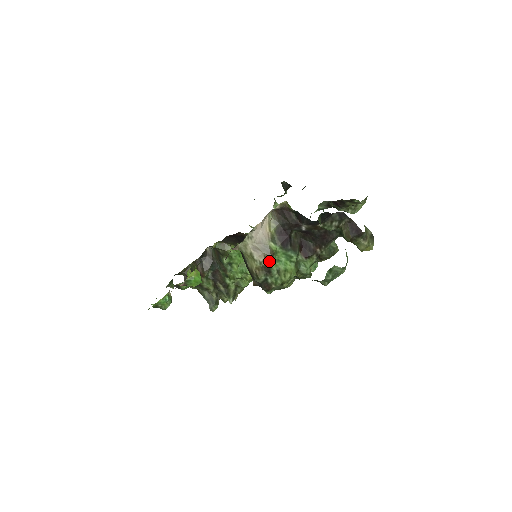
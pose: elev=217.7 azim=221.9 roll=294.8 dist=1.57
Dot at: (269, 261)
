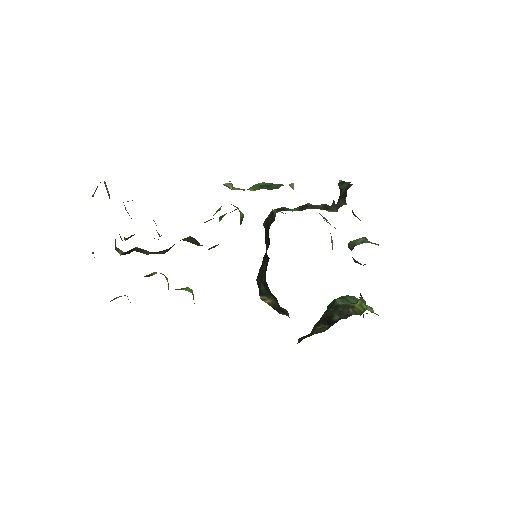
Dot at: occluded
